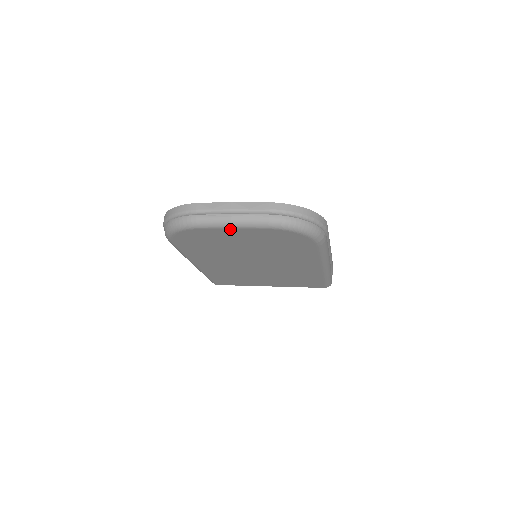
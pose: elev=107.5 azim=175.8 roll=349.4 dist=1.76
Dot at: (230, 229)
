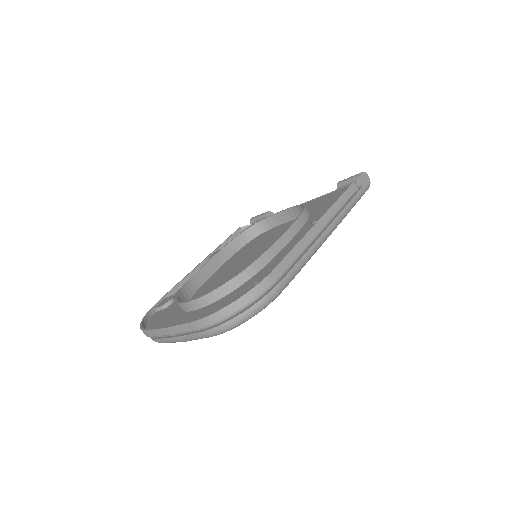
Dot at: occluded
